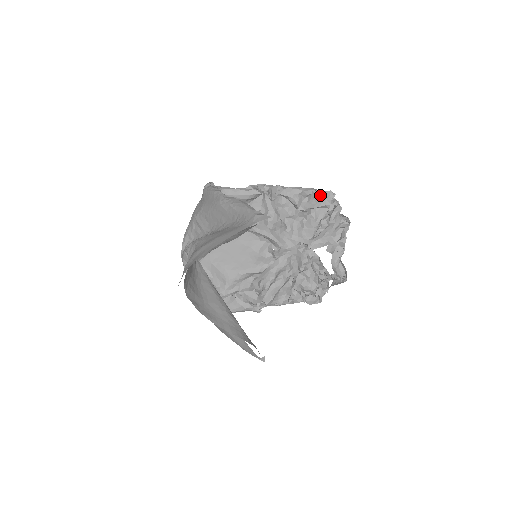
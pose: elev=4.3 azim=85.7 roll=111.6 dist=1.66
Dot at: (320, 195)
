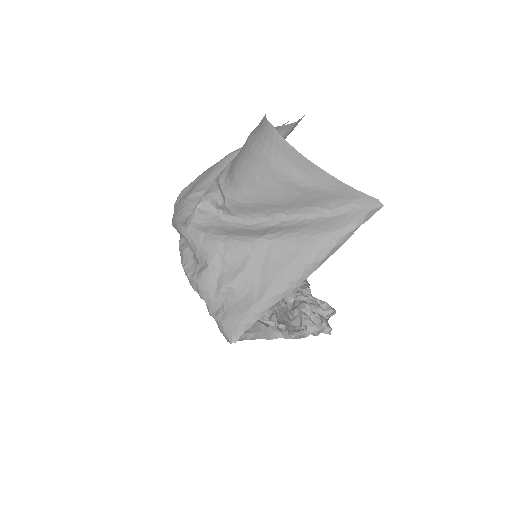
Dot at: occluded
